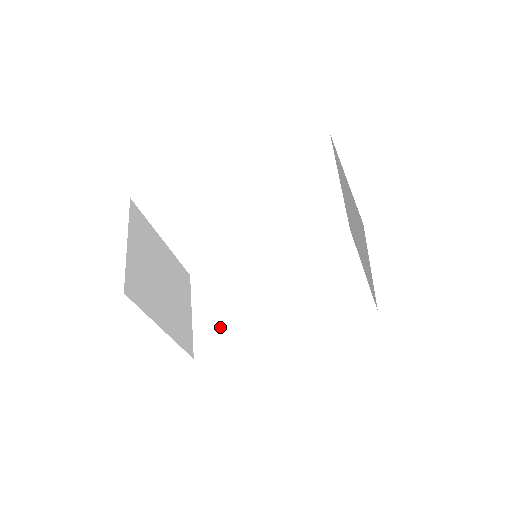
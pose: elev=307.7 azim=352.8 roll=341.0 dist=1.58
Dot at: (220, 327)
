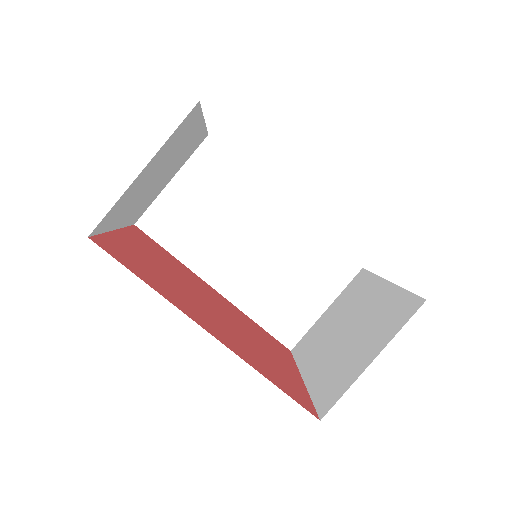
Dot at: (181, 223)
